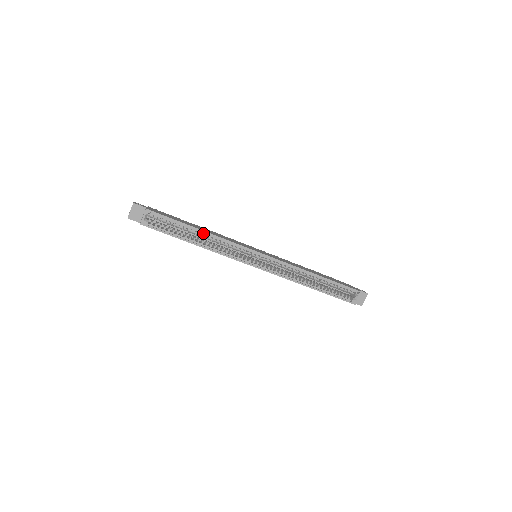
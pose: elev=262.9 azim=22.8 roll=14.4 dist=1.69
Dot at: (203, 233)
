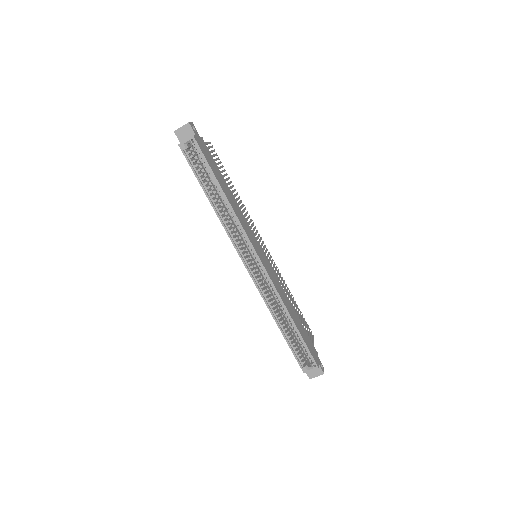
Dot at: (224, 197)
